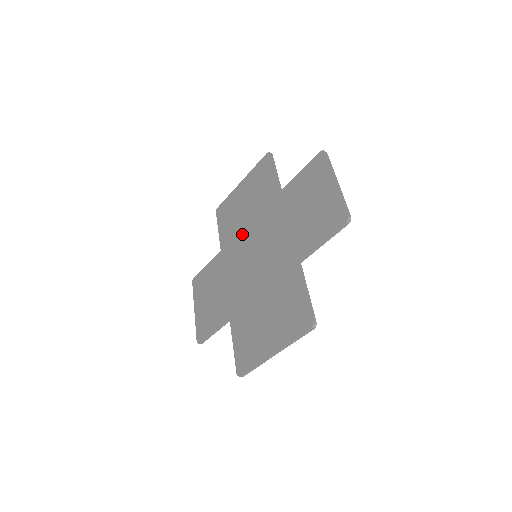
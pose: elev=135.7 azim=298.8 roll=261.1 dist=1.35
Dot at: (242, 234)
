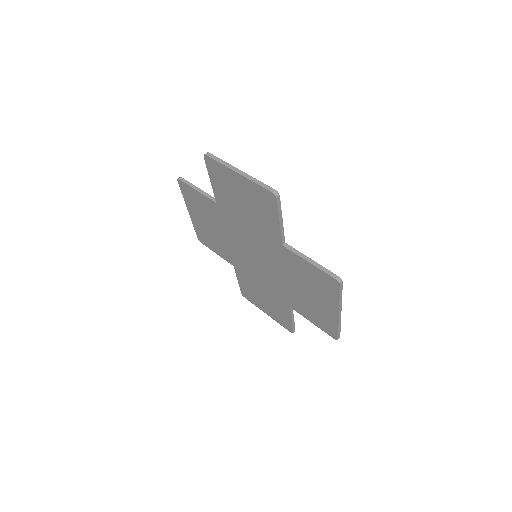
Dot at: (231, 248)
